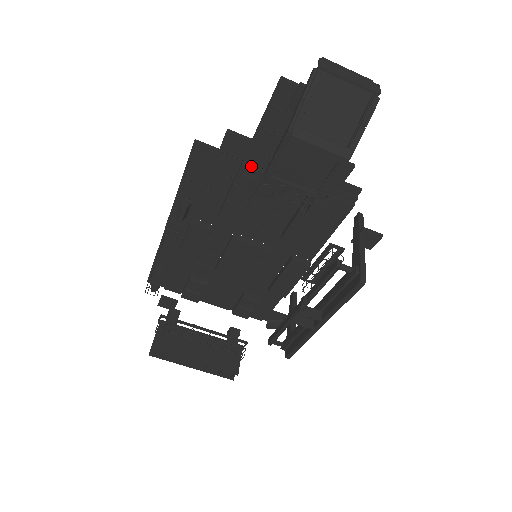
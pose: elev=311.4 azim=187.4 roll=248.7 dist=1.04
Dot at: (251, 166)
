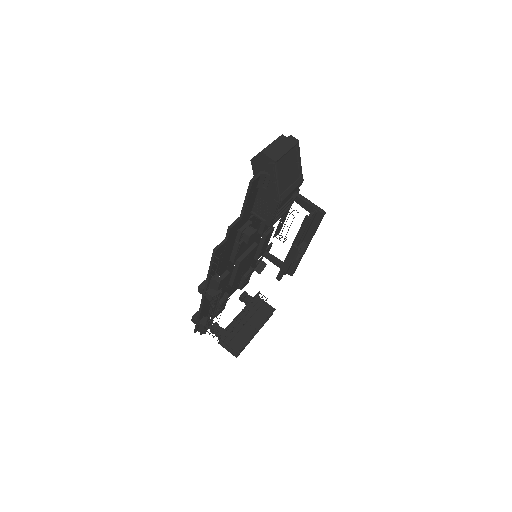
Dot at: (244, 227)
